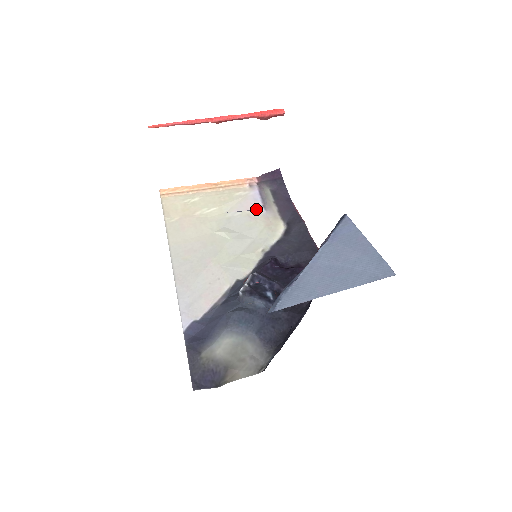
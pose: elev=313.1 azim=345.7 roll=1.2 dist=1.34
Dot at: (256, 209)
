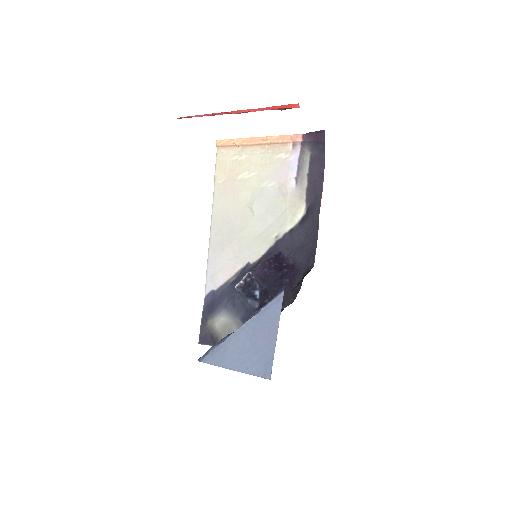
Dot at: (287, 183)
